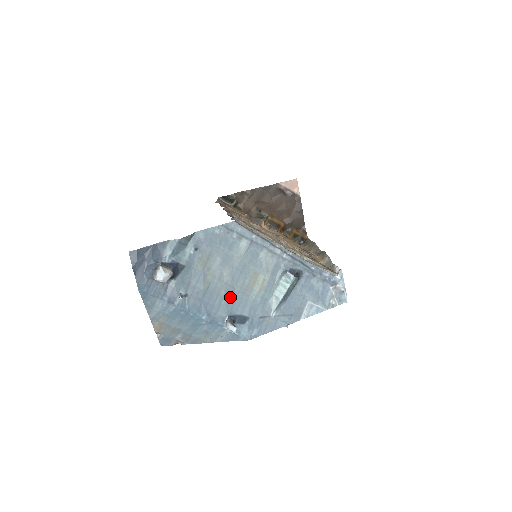
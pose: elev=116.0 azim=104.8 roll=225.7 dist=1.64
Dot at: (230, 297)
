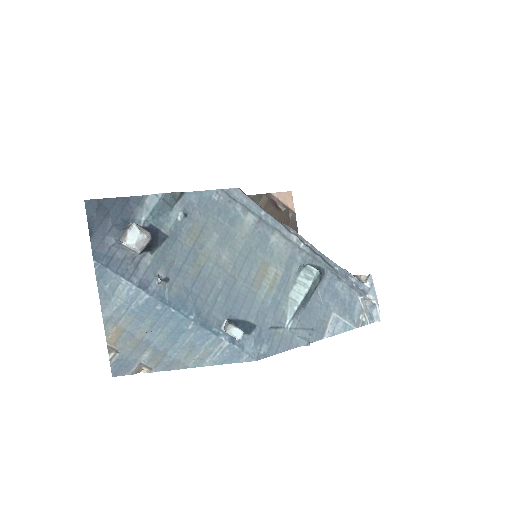
Dot at: (230, 292)
